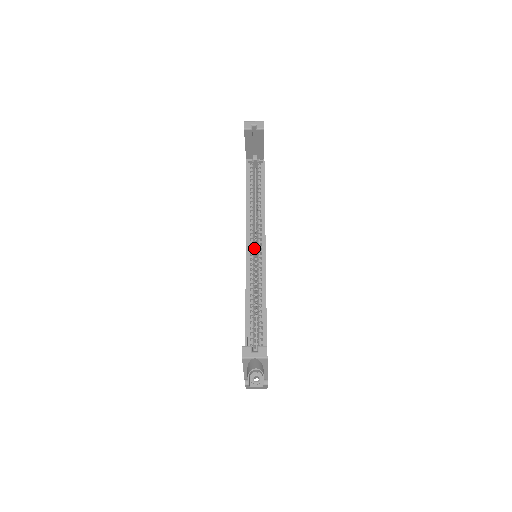
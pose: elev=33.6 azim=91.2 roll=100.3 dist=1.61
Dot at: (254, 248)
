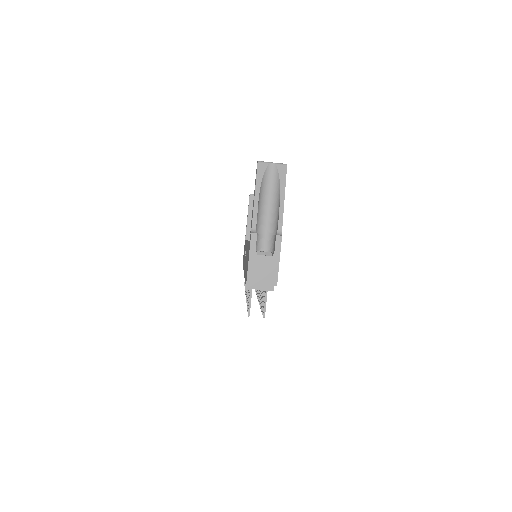
Dot at: occluded
